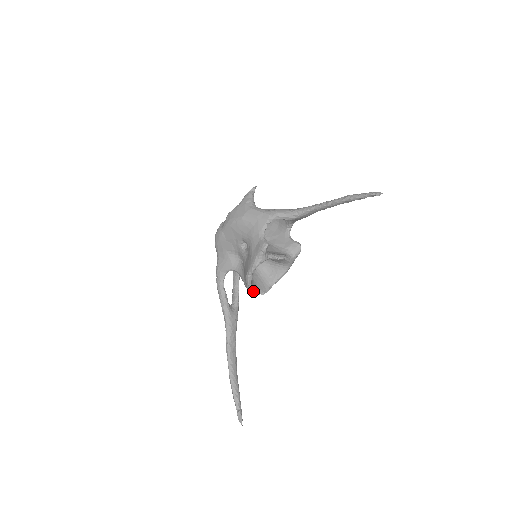
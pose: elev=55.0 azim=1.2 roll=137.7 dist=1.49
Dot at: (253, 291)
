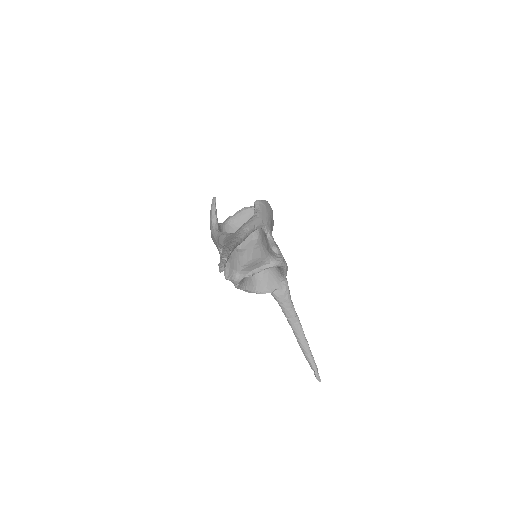
Dot at: occluded
